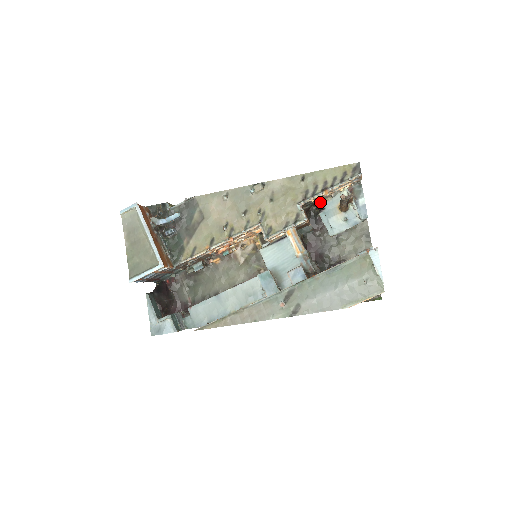
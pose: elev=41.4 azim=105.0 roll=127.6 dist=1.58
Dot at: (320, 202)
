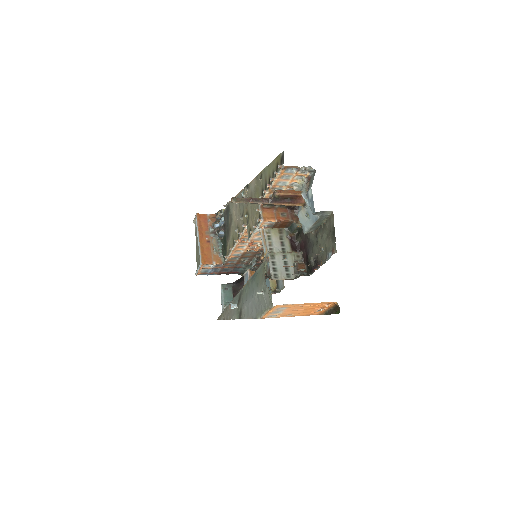
Dot at: occluded
